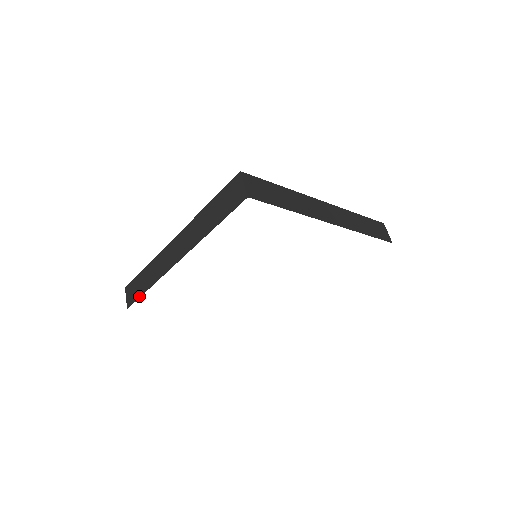
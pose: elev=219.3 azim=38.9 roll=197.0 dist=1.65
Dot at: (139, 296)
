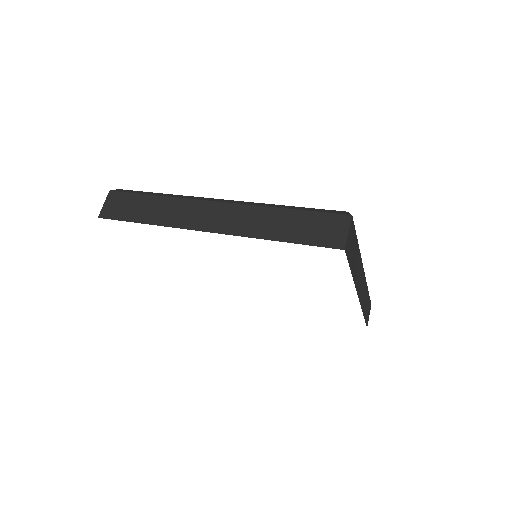
Dot at: (126, 219)
